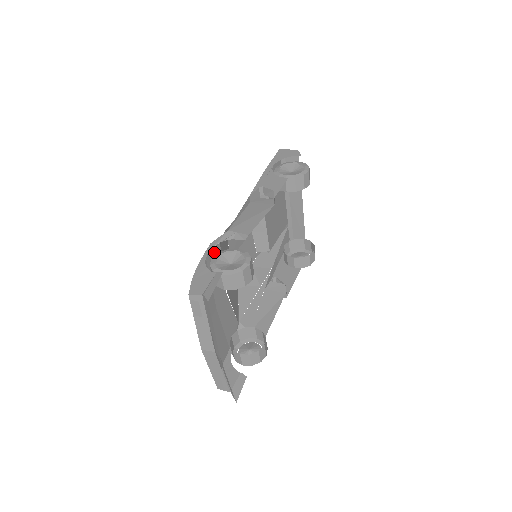
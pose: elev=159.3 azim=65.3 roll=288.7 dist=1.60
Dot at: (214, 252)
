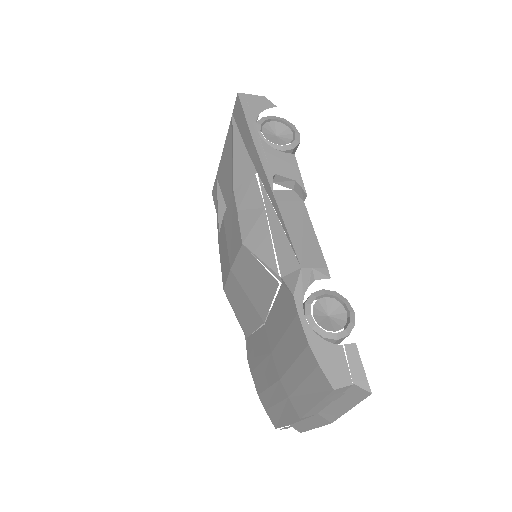
Dot at: (286, 299)
